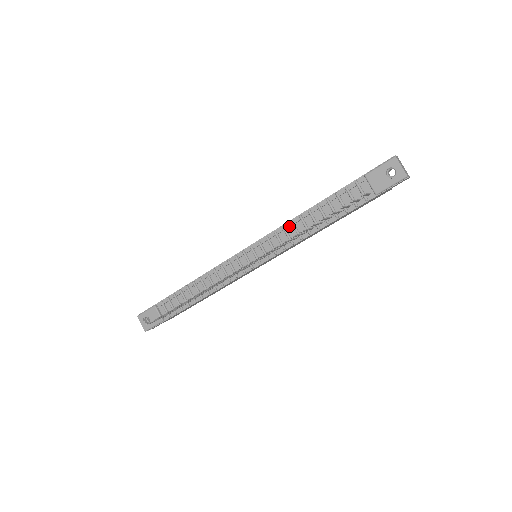
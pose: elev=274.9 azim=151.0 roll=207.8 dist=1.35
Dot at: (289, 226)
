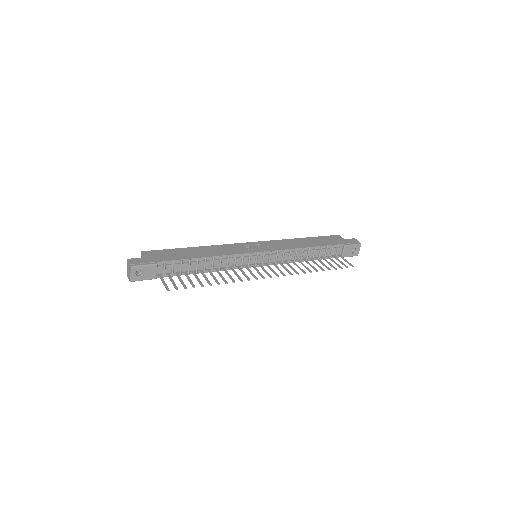
Dot at: (295, 252)
